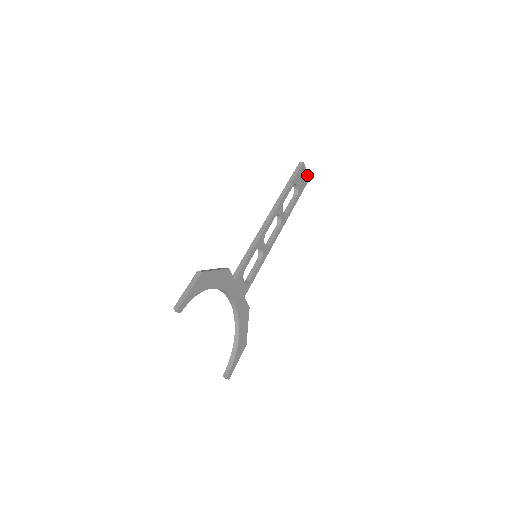
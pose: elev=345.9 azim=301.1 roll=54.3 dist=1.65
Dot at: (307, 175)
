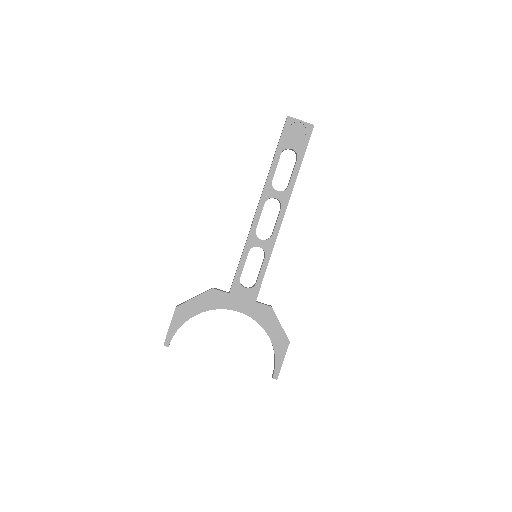
Dot at: (306, 123)
